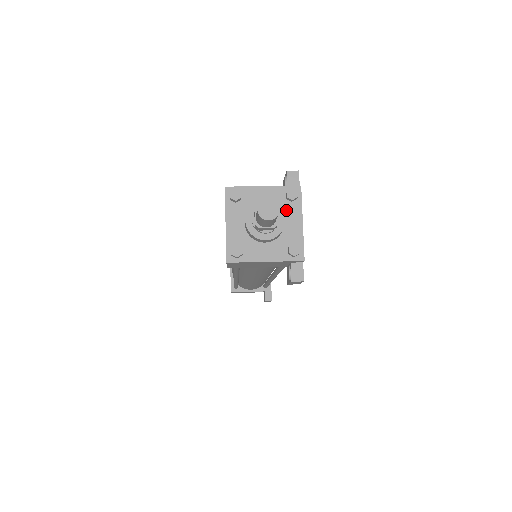
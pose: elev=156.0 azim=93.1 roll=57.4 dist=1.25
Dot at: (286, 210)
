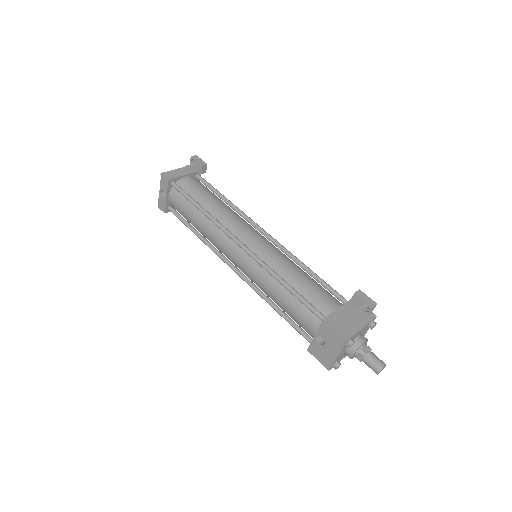
Dot at: occluded
